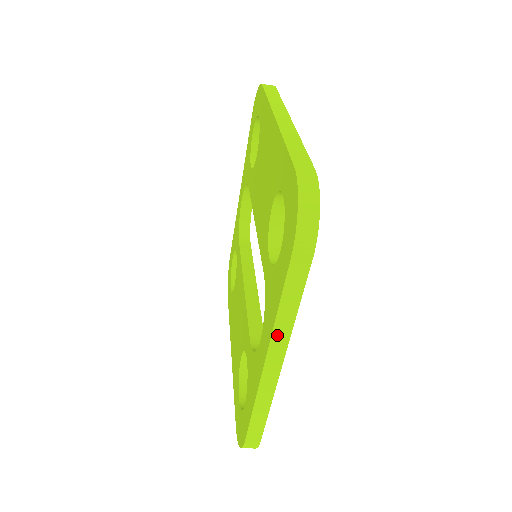
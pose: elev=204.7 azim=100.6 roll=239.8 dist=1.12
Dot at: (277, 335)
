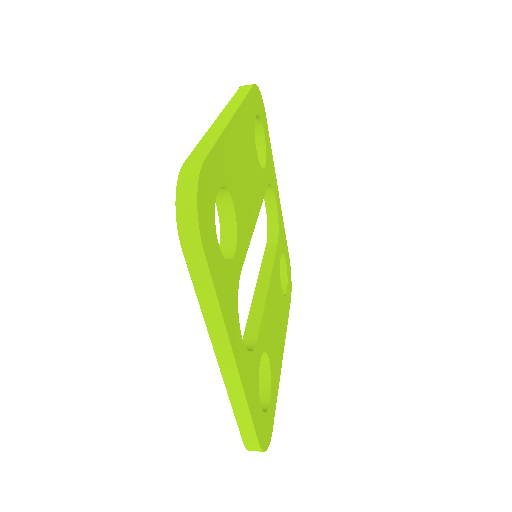
Dot at: (213, 332)
